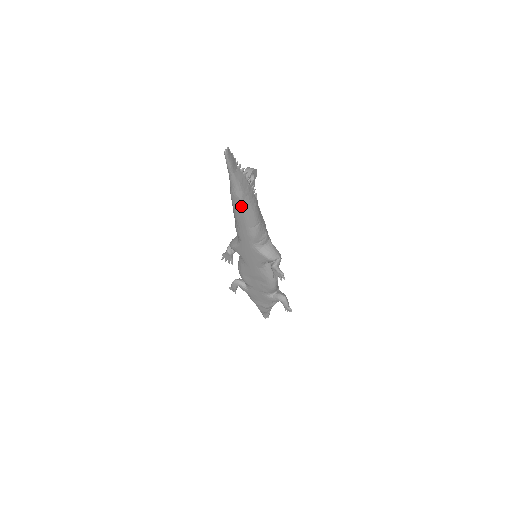
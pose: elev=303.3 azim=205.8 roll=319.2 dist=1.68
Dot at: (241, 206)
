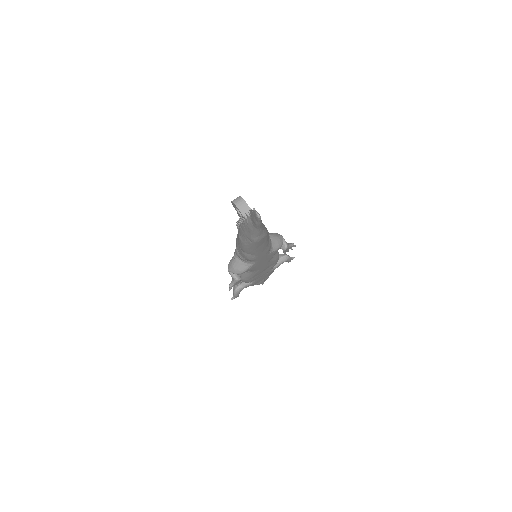
Dot at: (265, 239)
